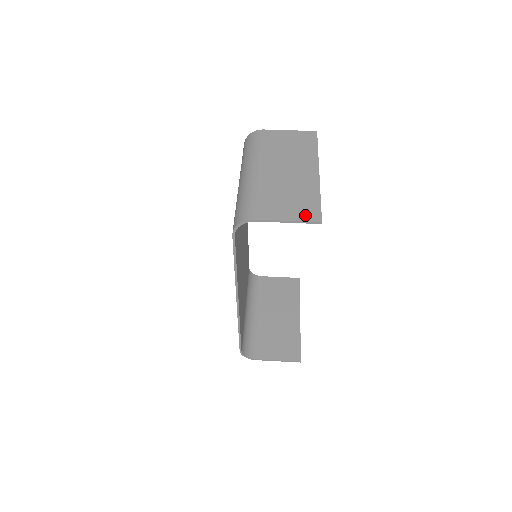
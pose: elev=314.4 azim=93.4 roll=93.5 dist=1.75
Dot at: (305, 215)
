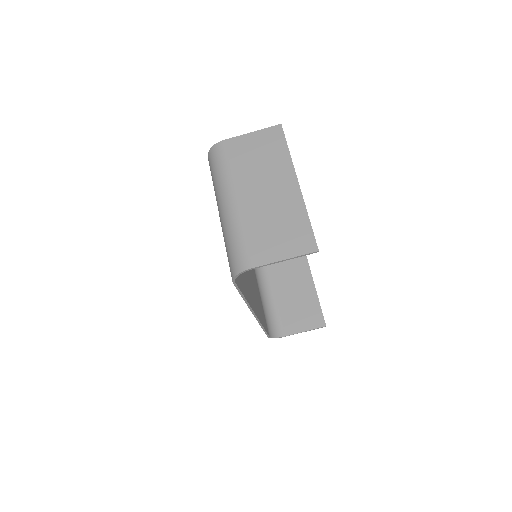
Dot at: (299, 247)
